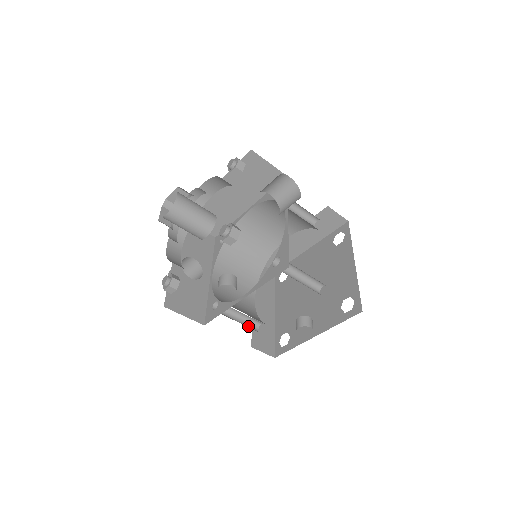
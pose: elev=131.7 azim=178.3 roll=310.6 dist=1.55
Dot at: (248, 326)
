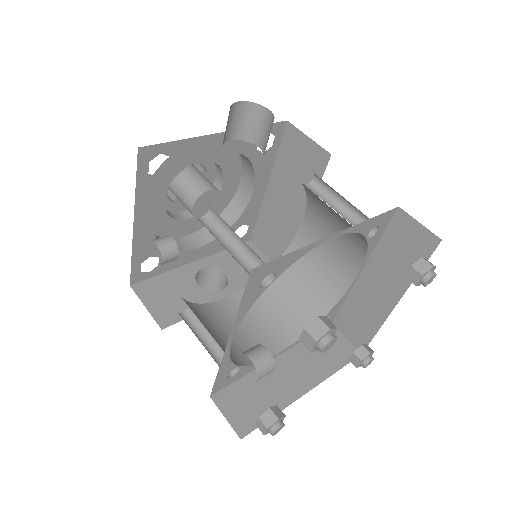
Dot at: (218, 361)
